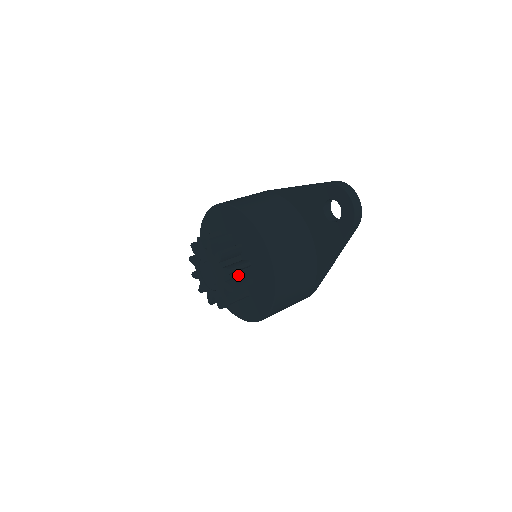
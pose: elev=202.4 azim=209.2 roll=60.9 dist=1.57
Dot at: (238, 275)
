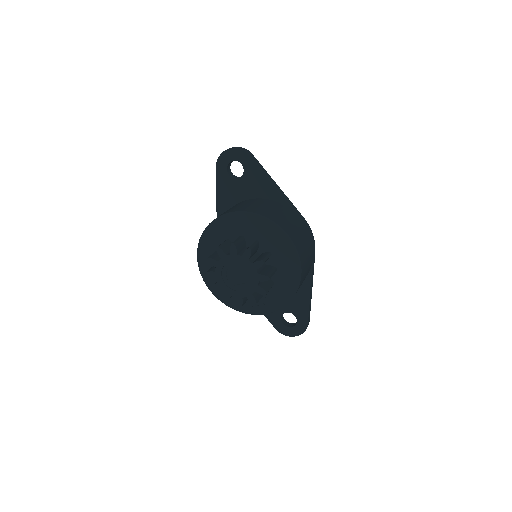
Dot at: occluded
